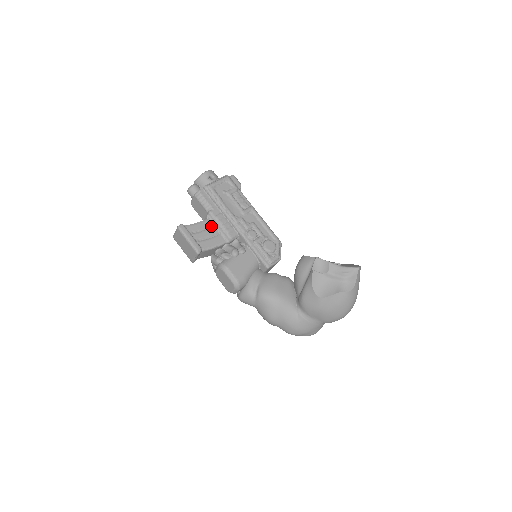
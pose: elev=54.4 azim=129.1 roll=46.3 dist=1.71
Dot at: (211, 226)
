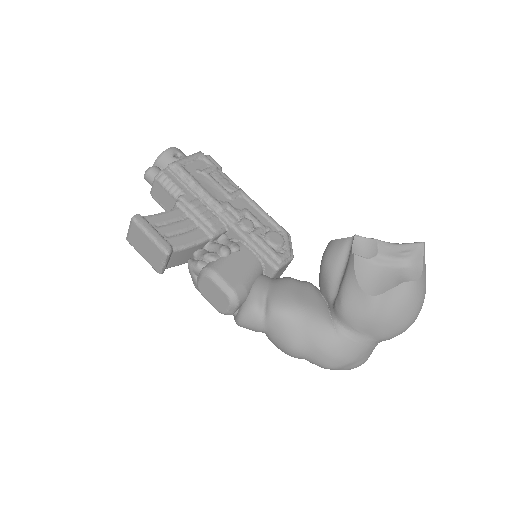
Dot at: (184, 217)
